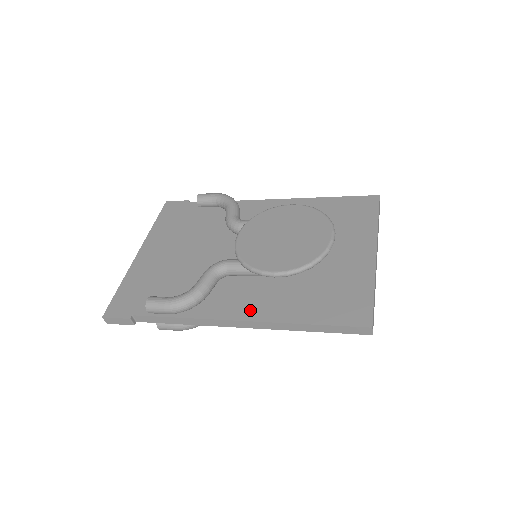
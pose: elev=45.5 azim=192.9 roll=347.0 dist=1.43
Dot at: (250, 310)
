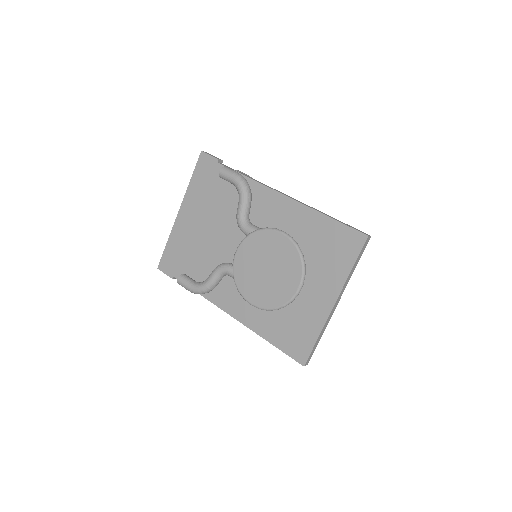
Dot at: (239, 312)
